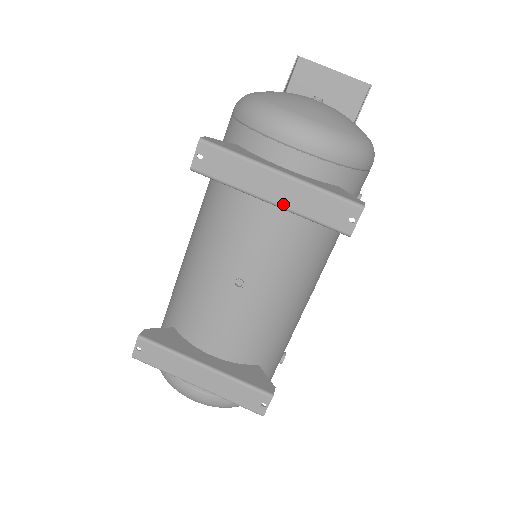
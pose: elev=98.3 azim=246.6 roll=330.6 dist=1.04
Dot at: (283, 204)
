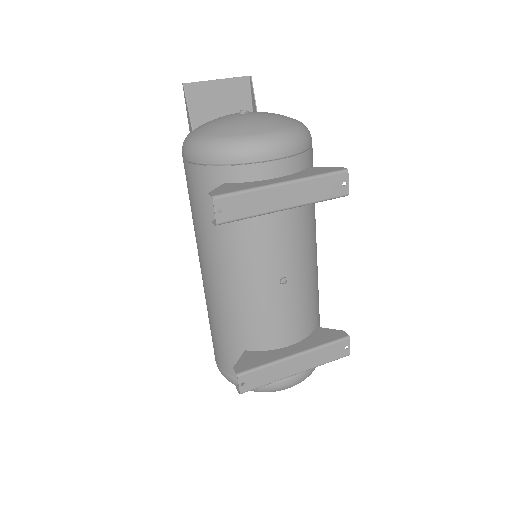
Dot at: (296, 204)
